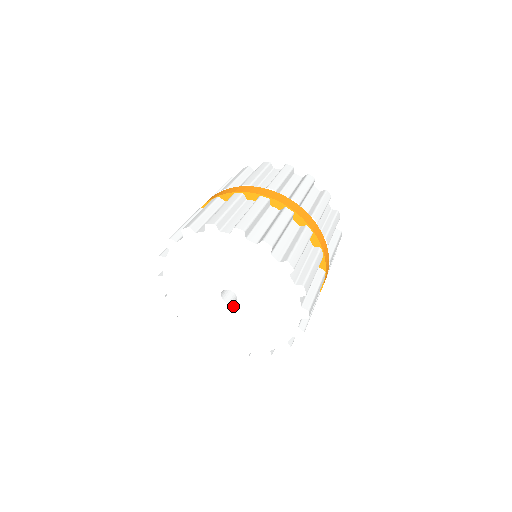
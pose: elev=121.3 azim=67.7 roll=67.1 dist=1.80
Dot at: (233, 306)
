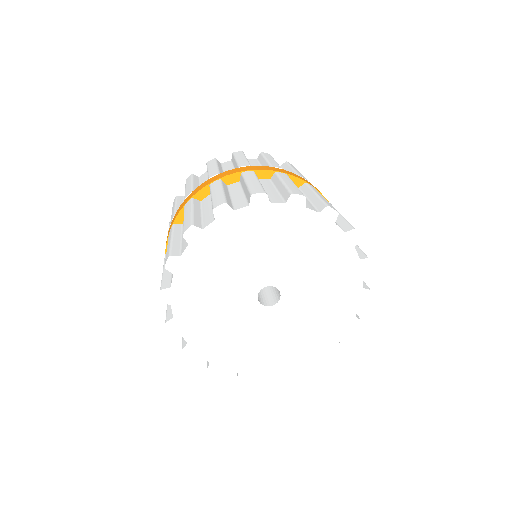
Dot at: (277, 307)
